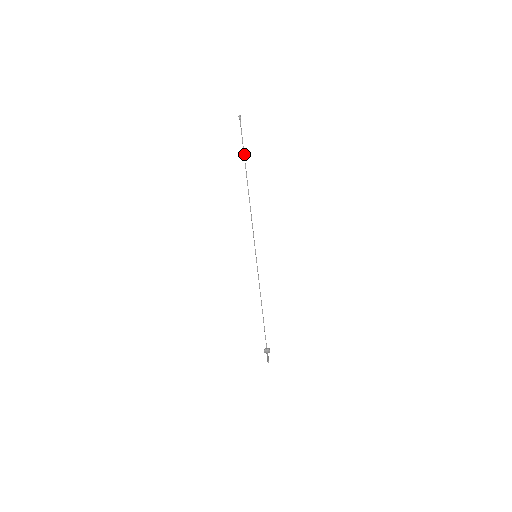
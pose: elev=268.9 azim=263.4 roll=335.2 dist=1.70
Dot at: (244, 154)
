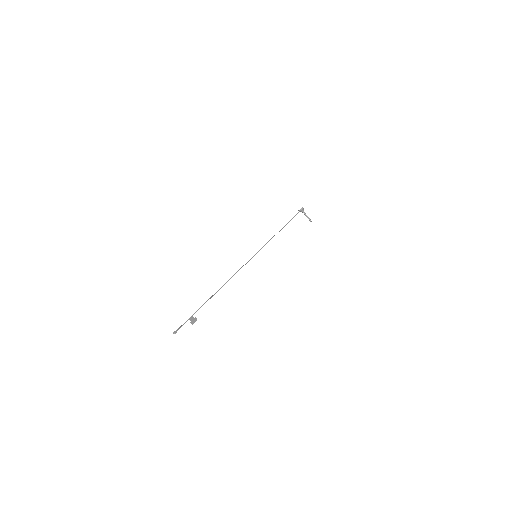
Dot at: occluded
